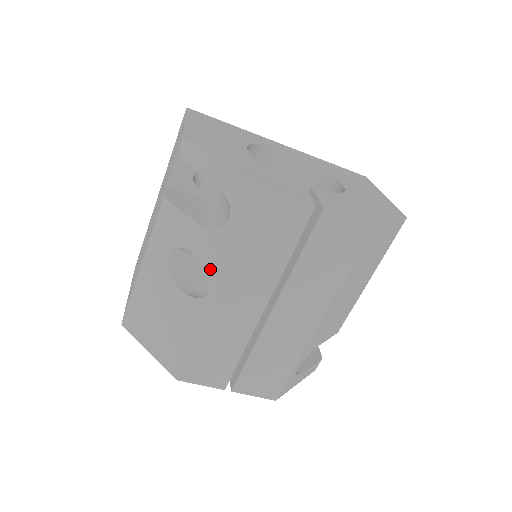
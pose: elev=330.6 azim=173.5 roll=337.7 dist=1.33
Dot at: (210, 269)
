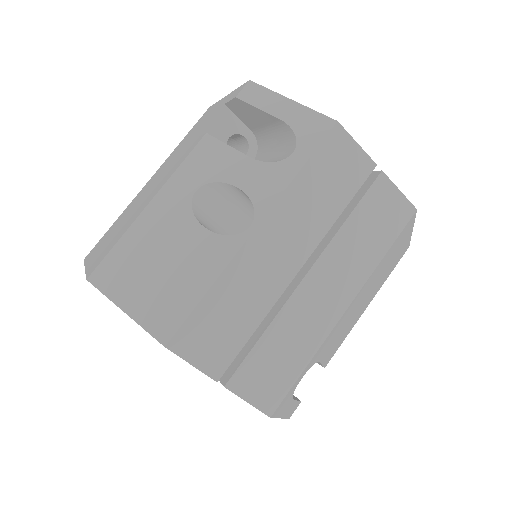
Dot at: (256, 202)
